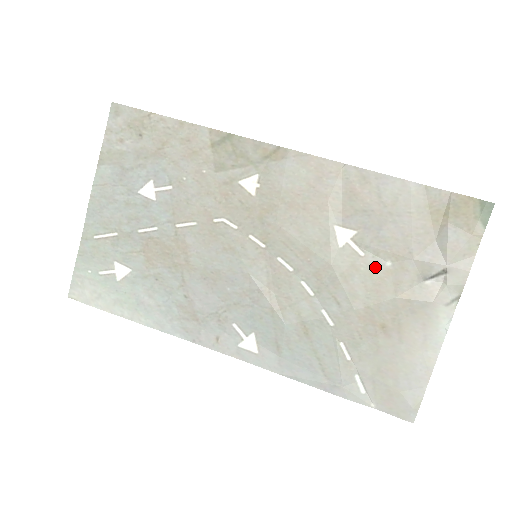
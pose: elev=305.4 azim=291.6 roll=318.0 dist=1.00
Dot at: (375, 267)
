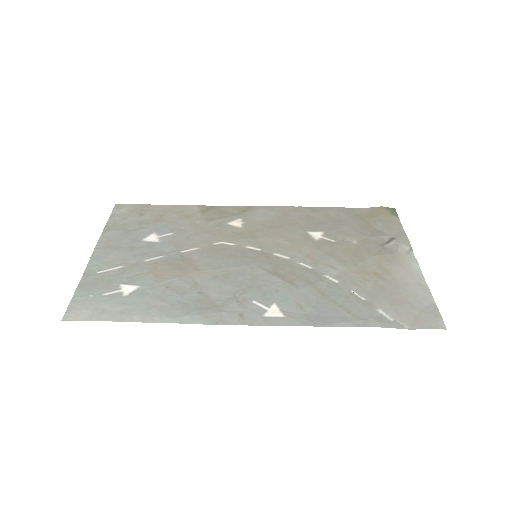
Dot at: (347, 245)
